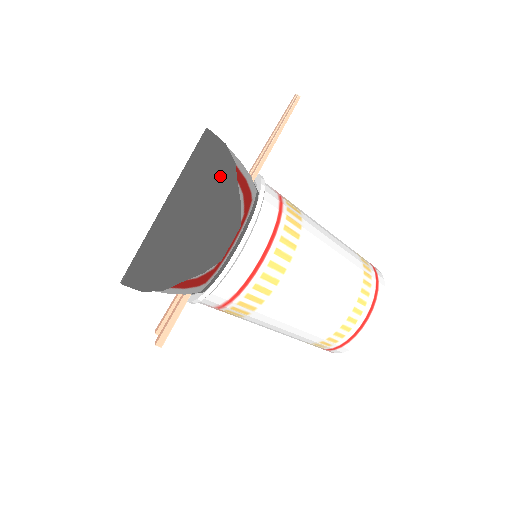
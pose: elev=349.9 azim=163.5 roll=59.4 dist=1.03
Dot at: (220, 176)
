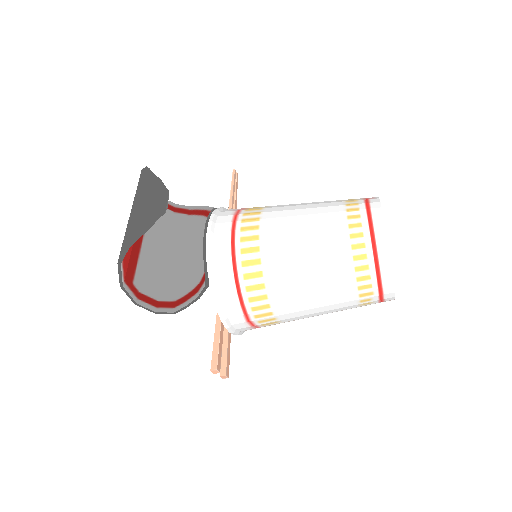
Dot at: (142, 178)
